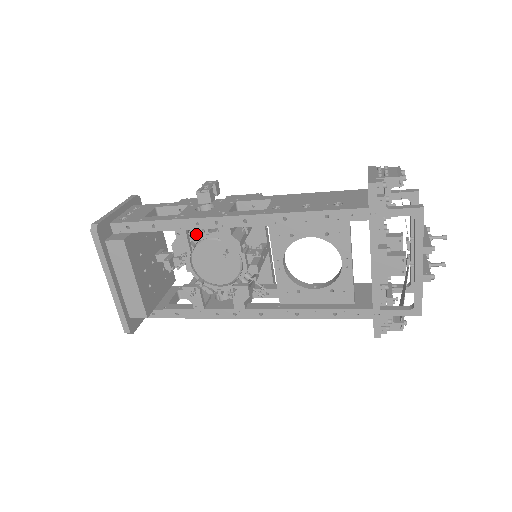
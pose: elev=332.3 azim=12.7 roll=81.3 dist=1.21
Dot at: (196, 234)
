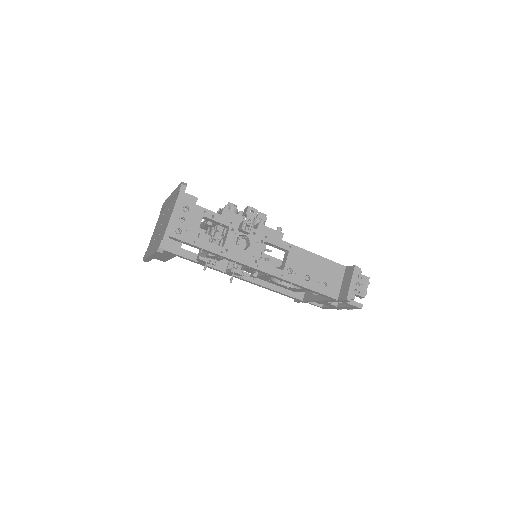
Dot at: occluded
